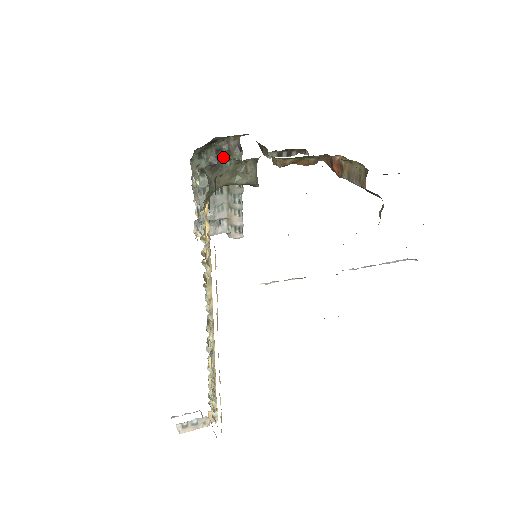
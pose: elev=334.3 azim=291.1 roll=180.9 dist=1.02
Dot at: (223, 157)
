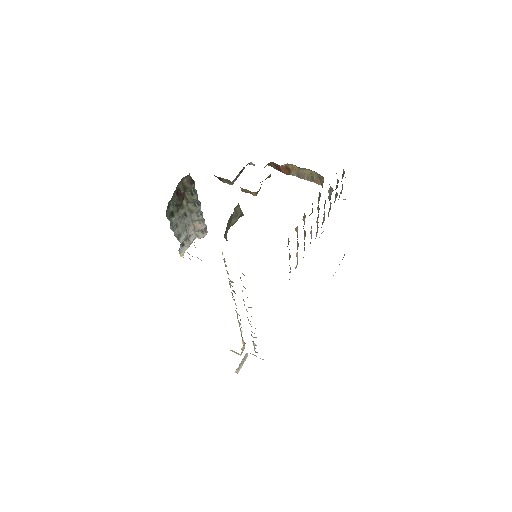
Dot at: (182, 194)
